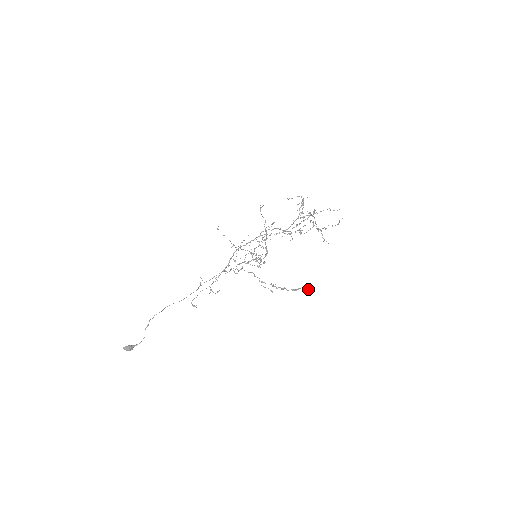
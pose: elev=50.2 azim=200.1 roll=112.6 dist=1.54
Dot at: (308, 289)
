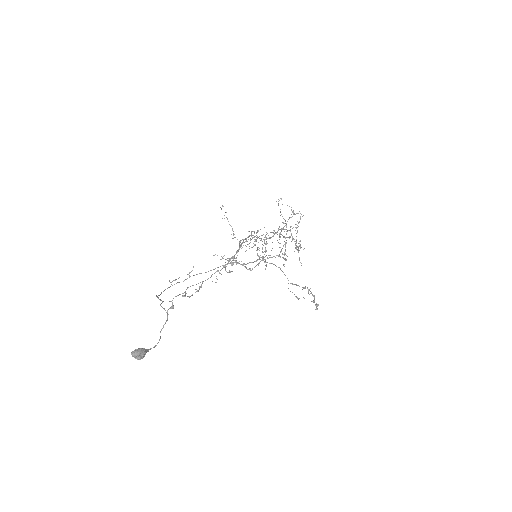
Dot at: (316, 304)
